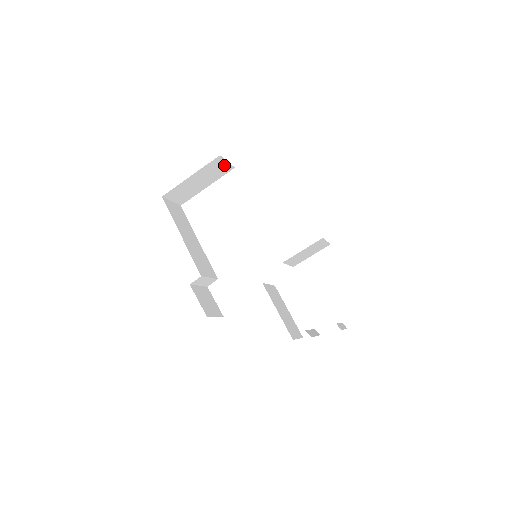
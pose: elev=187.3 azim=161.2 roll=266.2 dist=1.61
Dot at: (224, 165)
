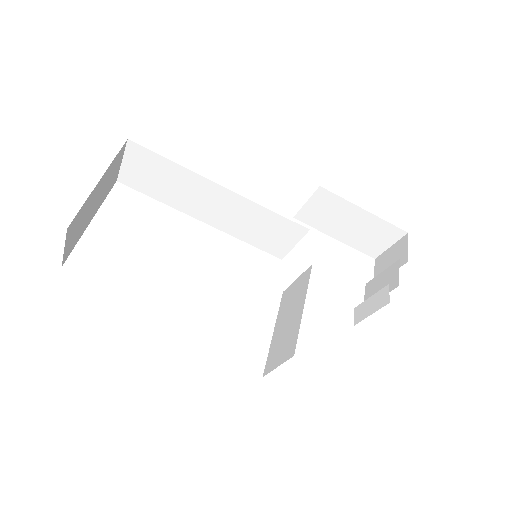
Dot at: (116, 169)
